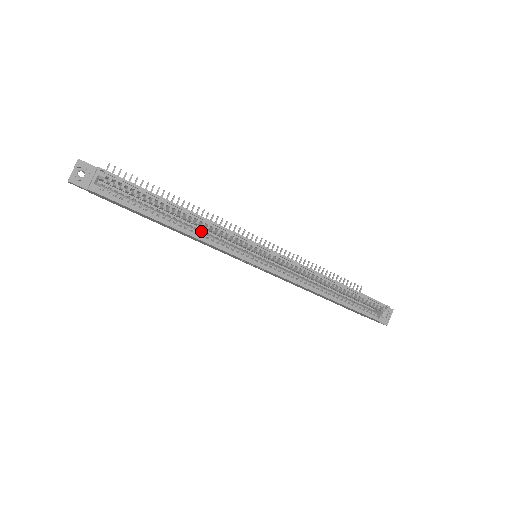
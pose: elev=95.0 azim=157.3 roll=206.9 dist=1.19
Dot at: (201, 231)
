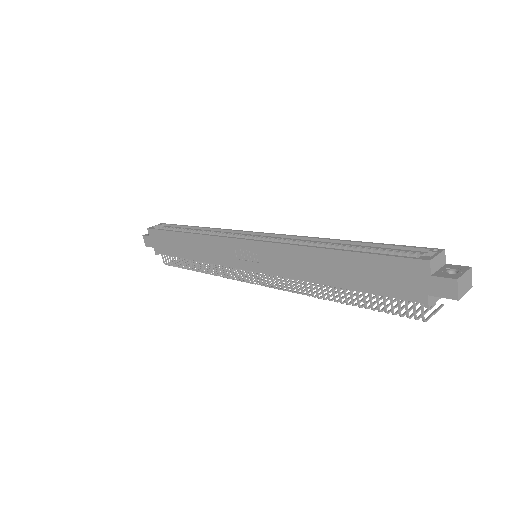
Dot at: occluded
